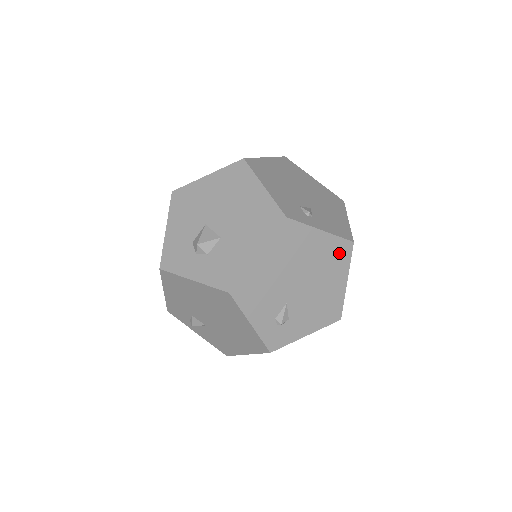
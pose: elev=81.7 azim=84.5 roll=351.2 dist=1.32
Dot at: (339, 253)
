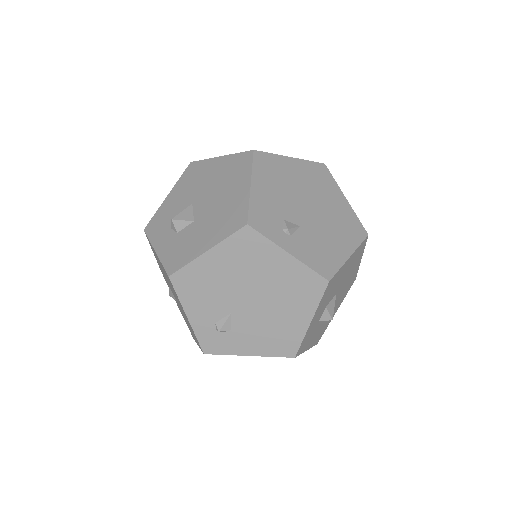
Dot at: (307, 286)
